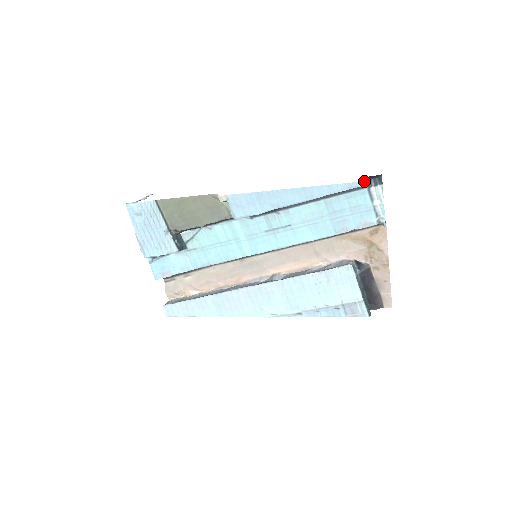
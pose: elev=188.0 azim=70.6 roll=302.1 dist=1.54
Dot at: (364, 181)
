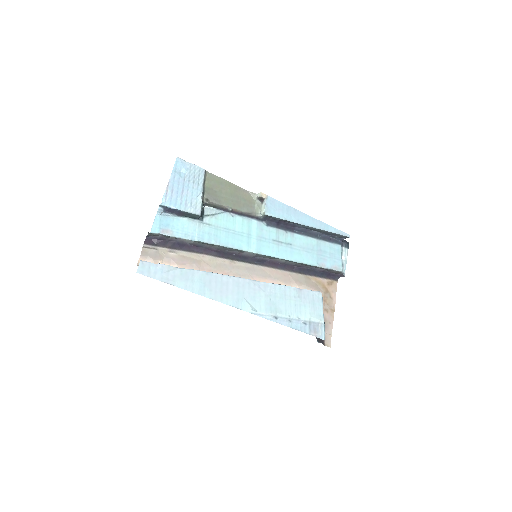
Dot at: (349, 235)
